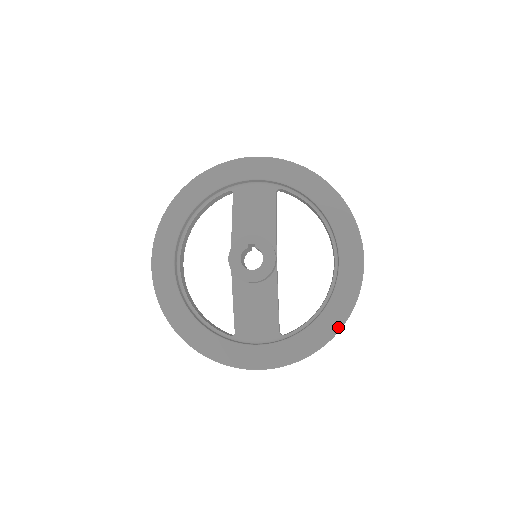
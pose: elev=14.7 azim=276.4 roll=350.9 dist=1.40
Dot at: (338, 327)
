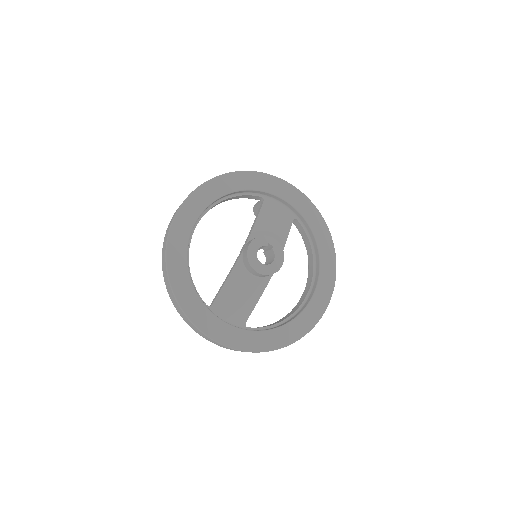
Dot at: (291, 341)
